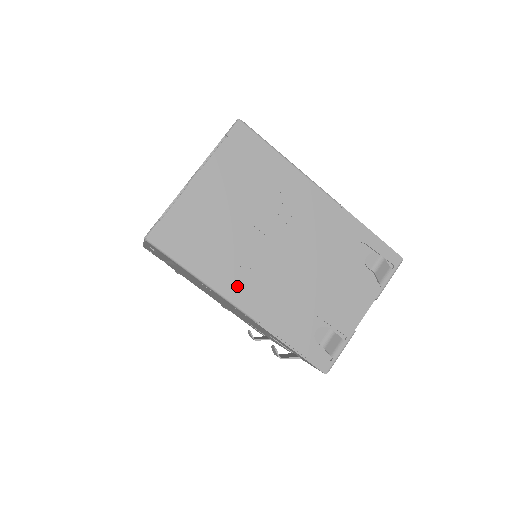
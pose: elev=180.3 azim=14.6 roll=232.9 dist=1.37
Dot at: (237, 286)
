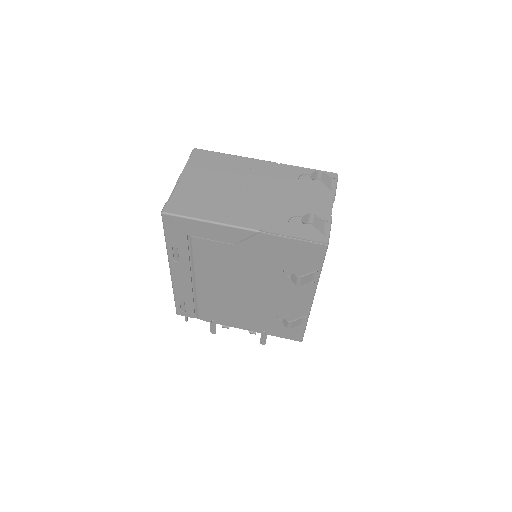
Dot at: (234, 217)
